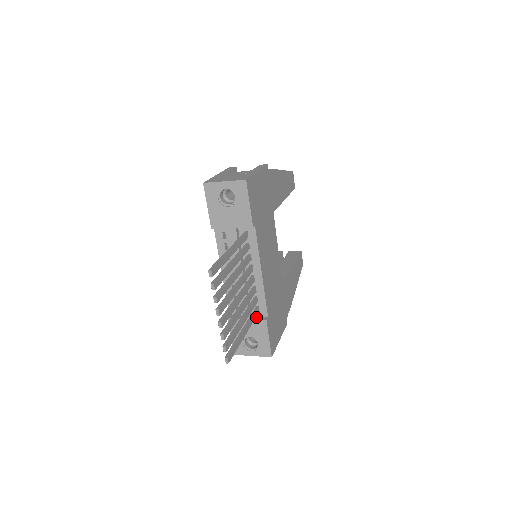
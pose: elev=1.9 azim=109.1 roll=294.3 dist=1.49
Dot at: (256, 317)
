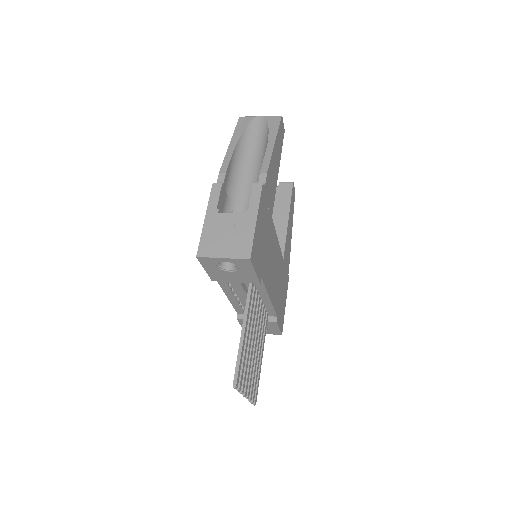
Dot at: occluded
